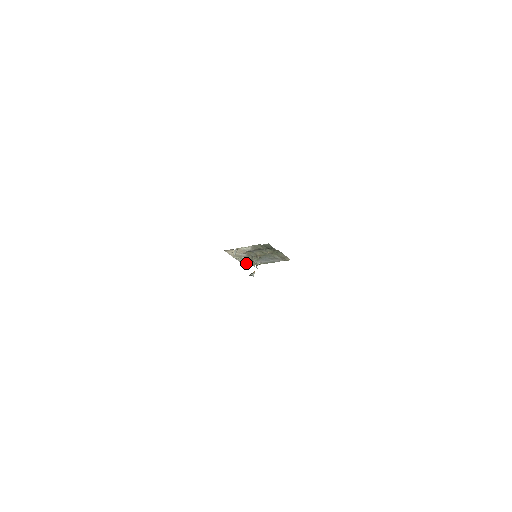
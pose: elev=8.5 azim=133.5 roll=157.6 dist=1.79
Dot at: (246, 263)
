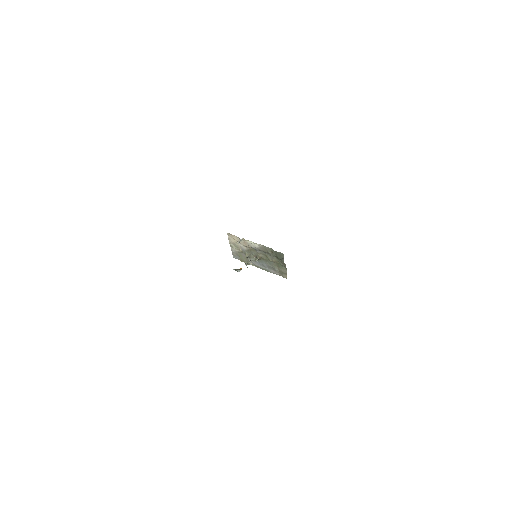
Dot at: (237, 255)
